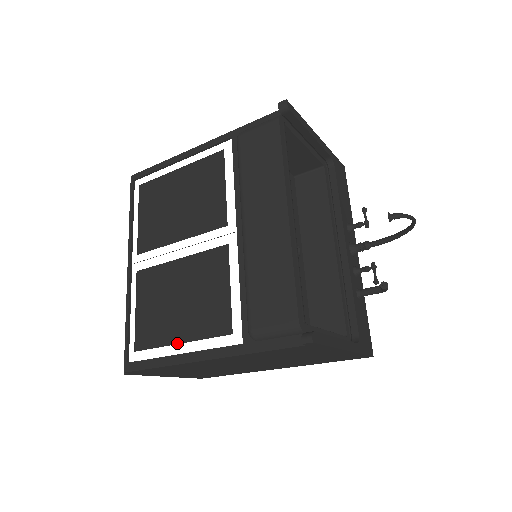
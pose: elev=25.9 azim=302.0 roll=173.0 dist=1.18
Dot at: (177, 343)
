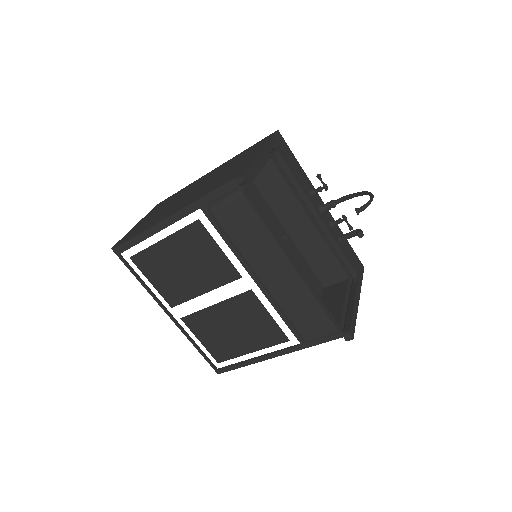
Dot at: occluded
